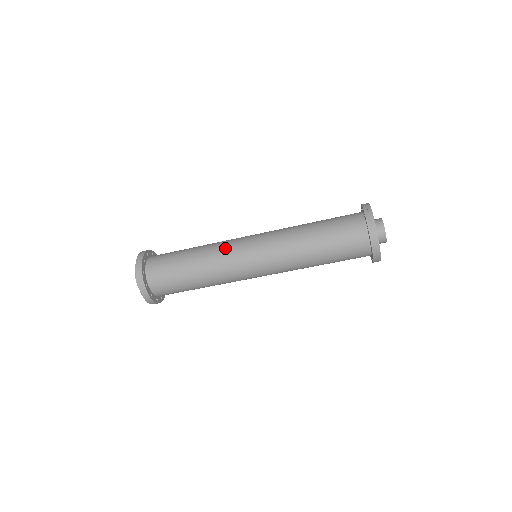
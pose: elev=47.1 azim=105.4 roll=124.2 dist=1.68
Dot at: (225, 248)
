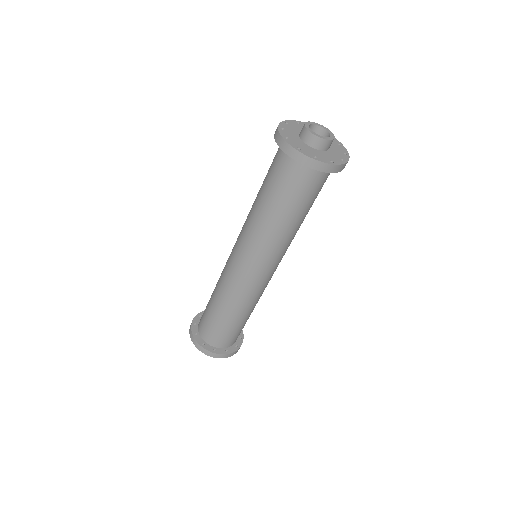
Dot at: occluded
